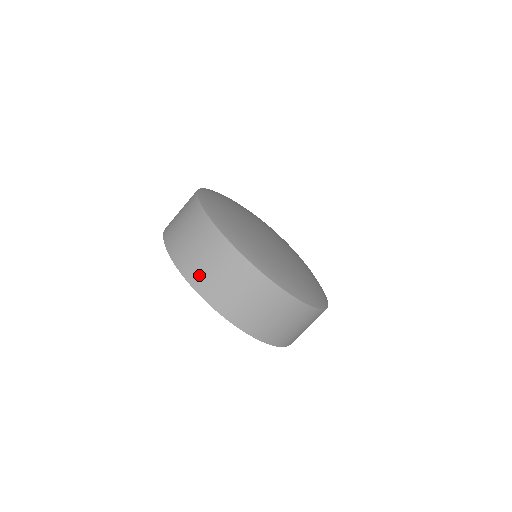
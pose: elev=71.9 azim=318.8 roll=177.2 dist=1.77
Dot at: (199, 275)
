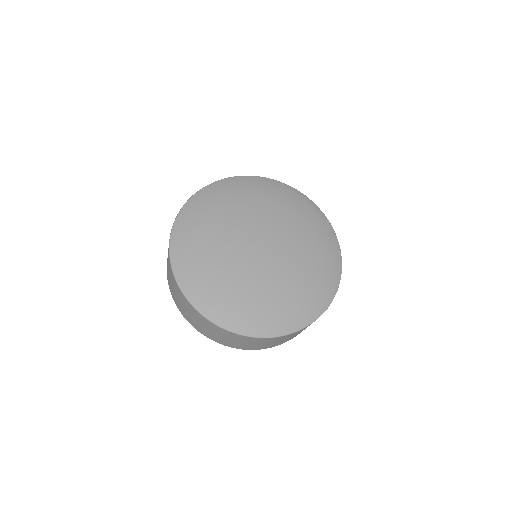
Dot at: (202, 330)
